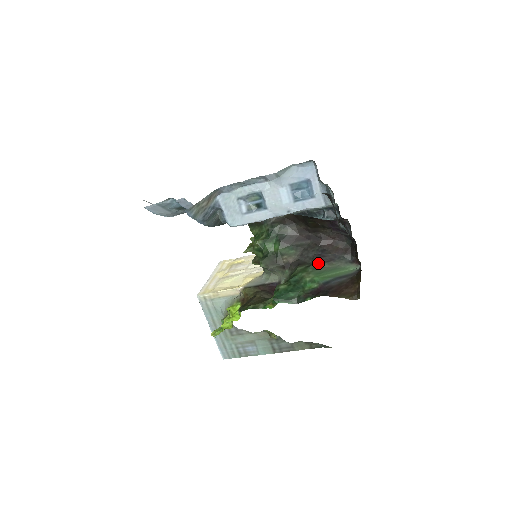
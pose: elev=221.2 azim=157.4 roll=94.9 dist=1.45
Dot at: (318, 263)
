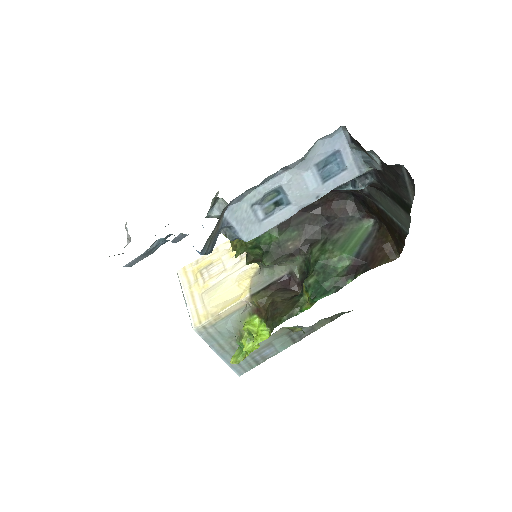
Dot at: (332, 235)
